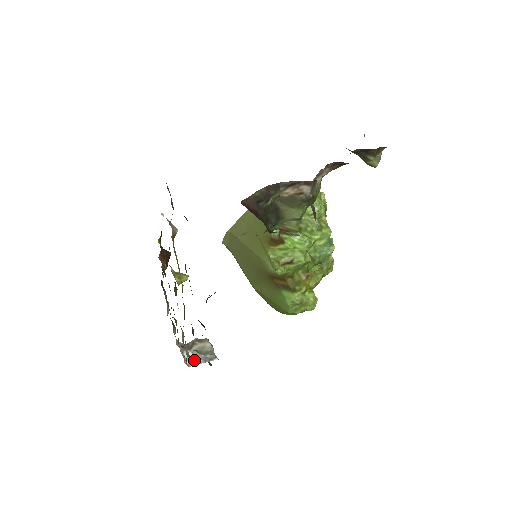
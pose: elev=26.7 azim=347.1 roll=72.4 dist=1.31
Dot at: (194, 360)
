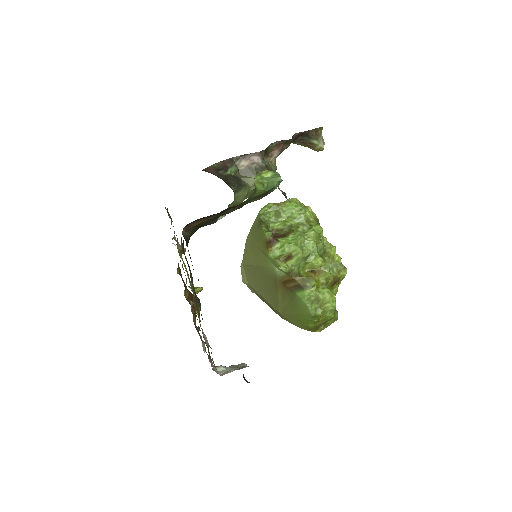
Dot at: (226, 372)
